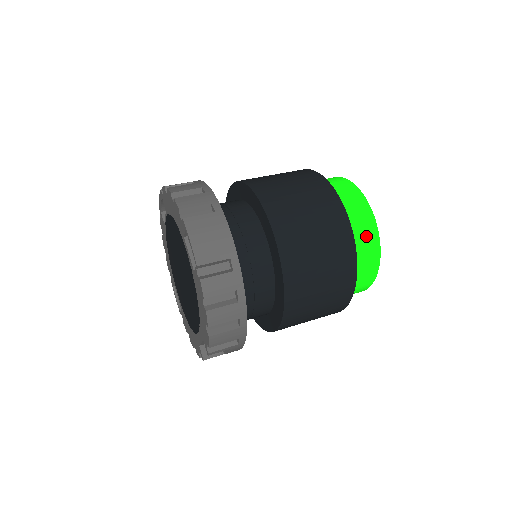
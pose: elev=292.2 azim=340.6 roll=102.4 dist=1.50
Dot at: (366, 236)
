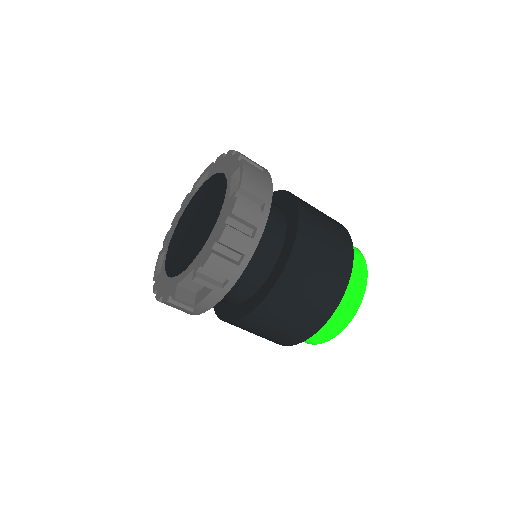
Dot at: (357, 279)
